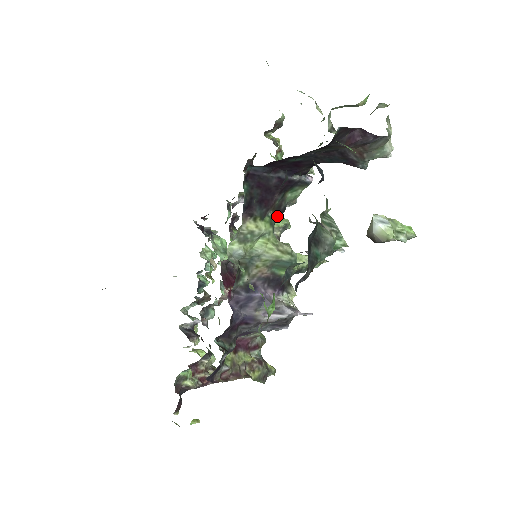
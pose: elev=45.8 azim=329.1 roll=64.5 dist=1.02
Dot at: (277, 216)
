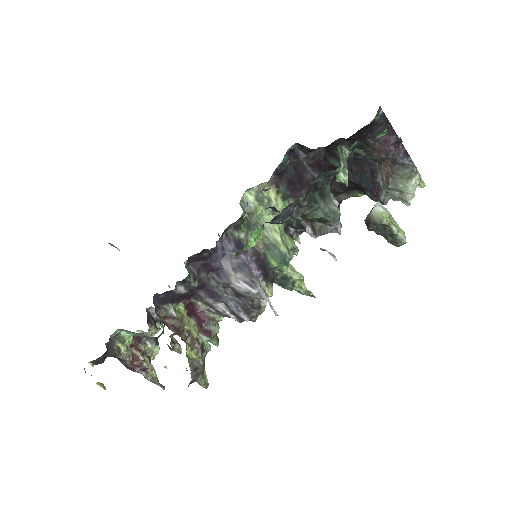
Dot at: occluded
